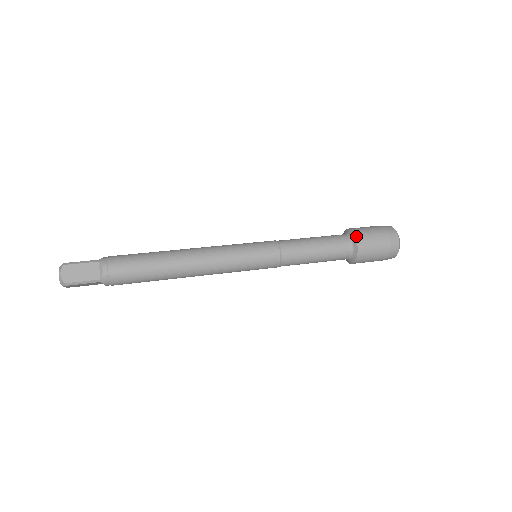
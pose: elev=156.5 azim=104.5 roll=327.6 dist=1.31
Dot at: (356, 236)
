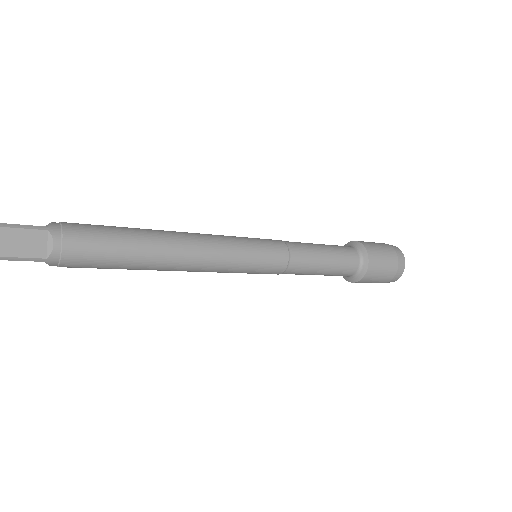
Dot at: (369, 255)
